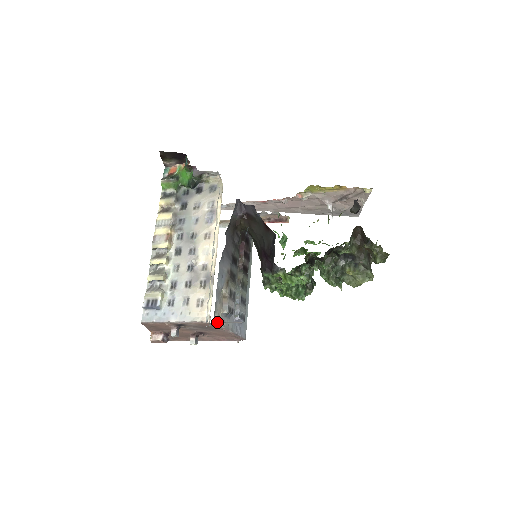
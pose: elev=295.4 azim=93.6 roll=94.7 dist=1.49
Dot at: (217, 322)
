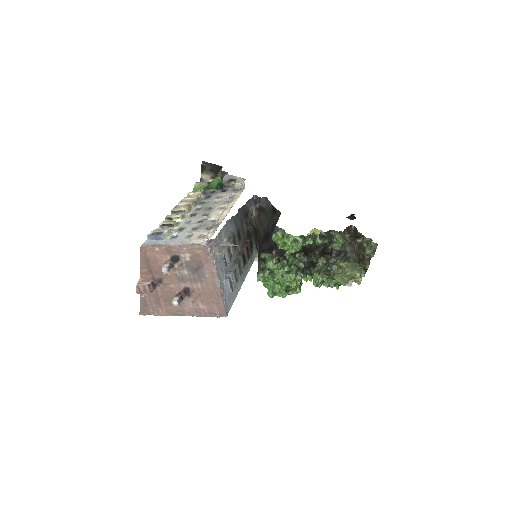
Dot at: (214, 242)
